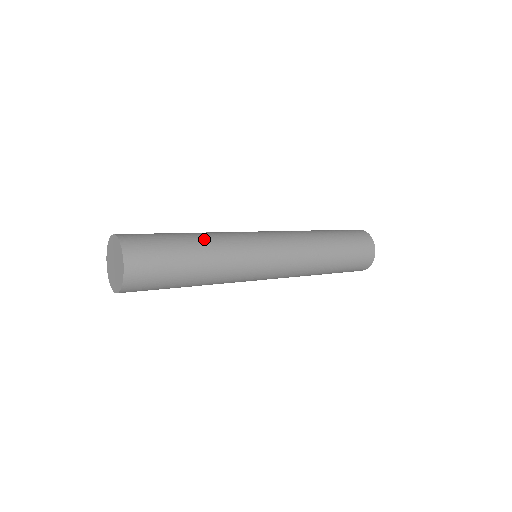
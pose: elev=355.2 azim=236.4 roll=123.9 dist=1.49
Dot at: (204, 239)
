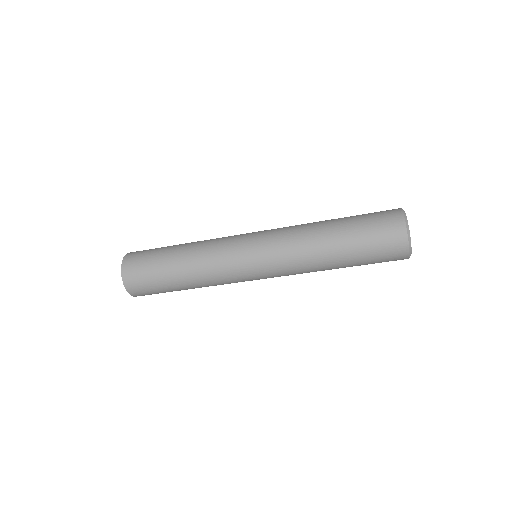
Dot at: (191, 243)
